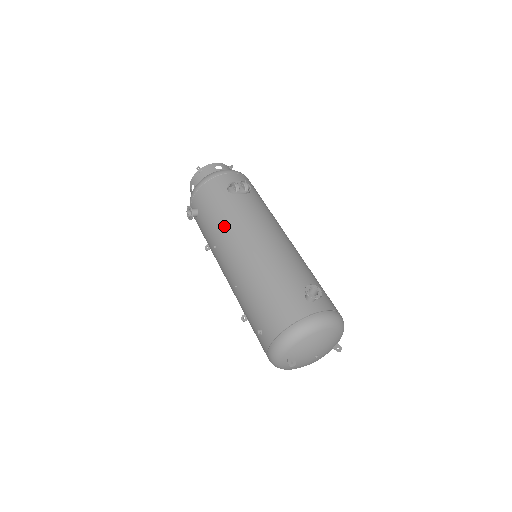
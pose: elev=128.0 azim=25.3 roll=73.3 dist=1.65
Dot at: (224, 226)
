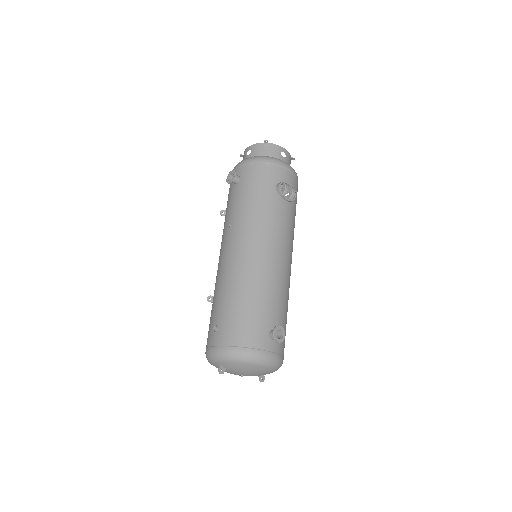
Dot at: (251, 217)
